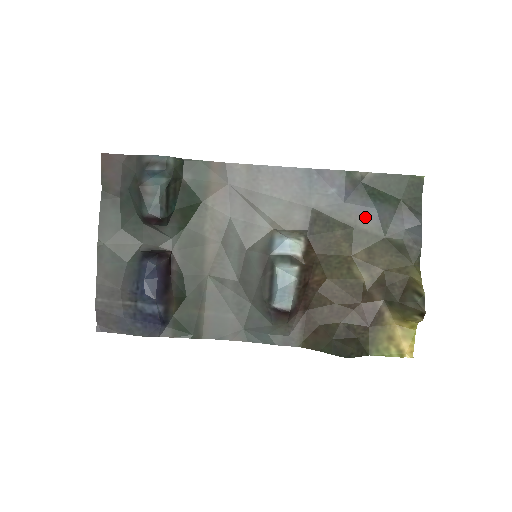
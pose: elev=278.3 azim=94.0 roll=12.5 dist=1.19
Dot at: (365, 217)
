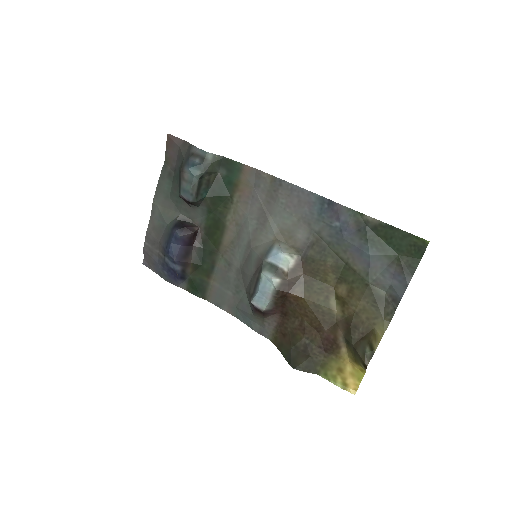
Dot at: (358, 258)
